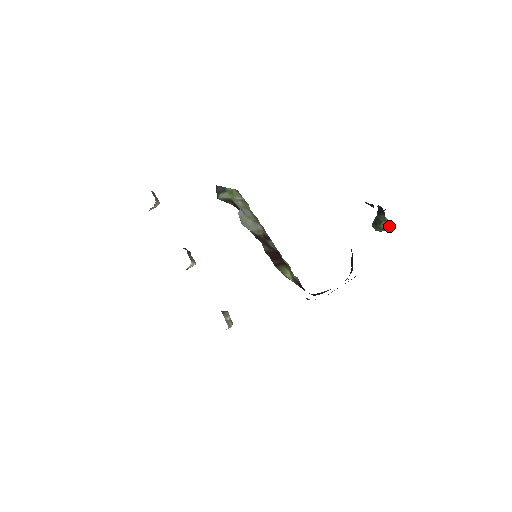
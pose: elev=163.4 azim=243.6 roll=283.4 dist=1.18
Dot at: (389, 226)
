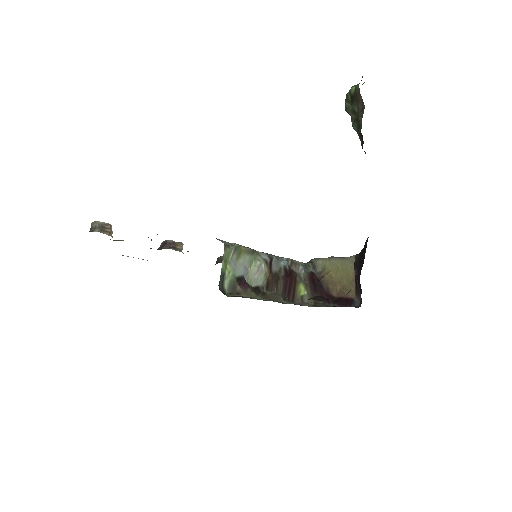
Dot at: occluded
